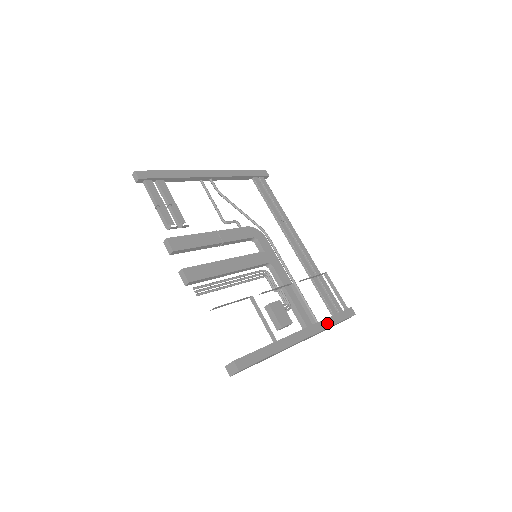
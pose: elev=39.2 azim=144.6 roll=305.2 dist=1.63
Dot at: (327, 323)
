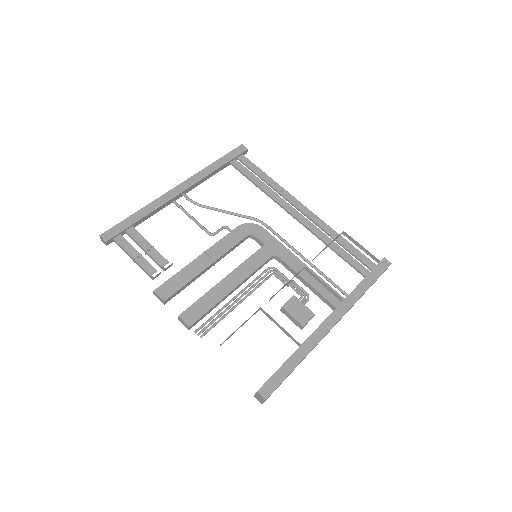
Dot at: (357, 293)
